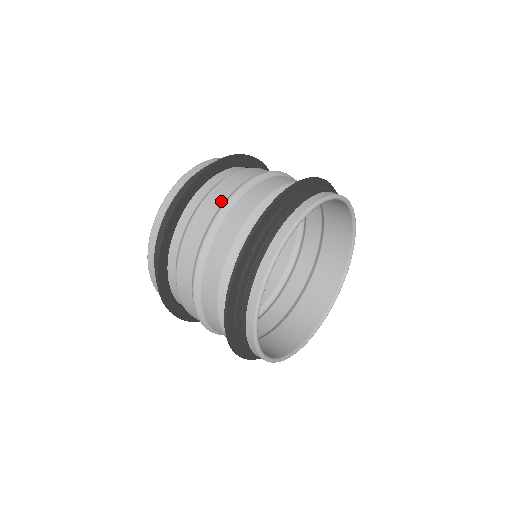
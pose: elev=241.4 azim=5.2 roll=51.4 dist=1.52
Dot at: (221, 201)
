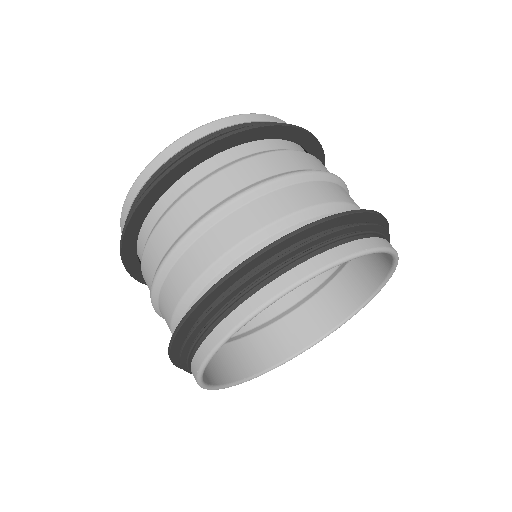
Dot at: (324, 170)
